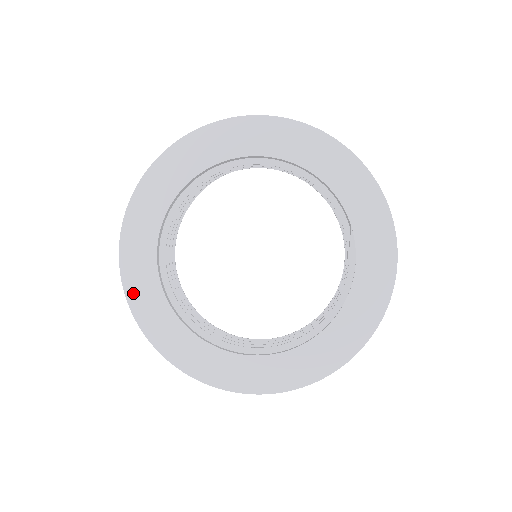
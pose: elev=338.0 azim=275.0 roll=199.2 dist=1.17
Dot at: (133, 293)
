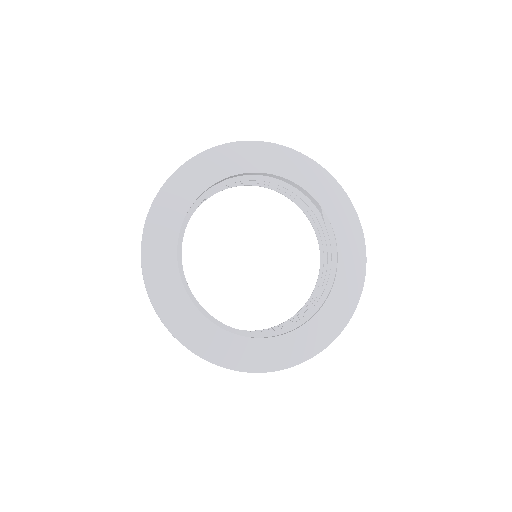
Dot at: (172, 321)
